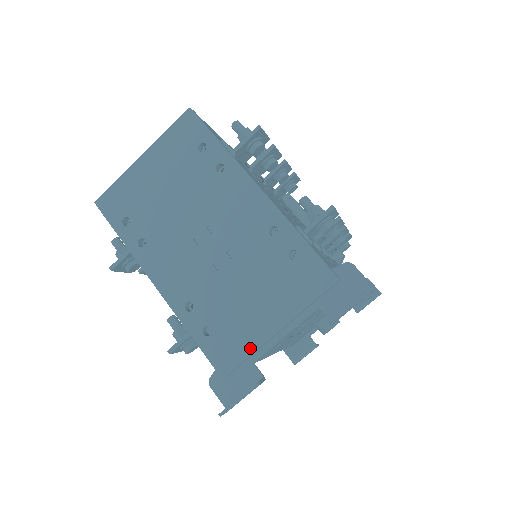
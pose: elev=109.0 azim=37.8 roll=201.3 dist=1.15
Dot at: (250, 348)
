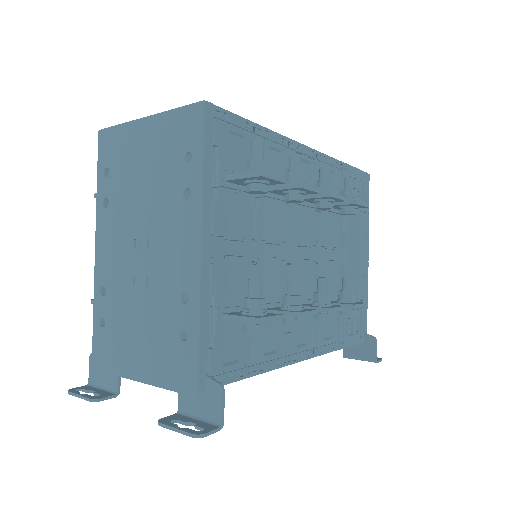
Dot at: (116, 367)
